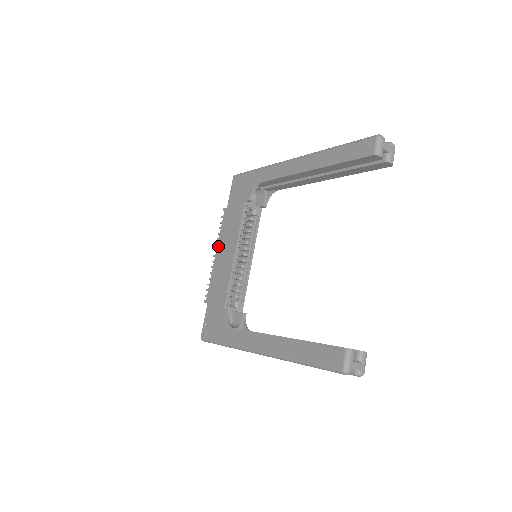
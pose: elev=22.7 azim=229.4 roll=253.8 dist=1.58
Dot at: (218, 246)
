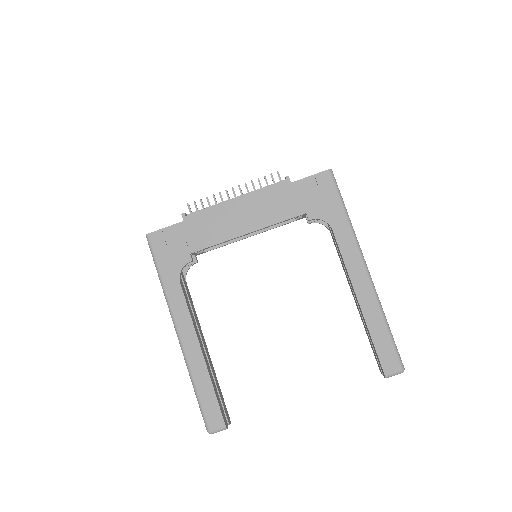
Dot at: (246, 197)
